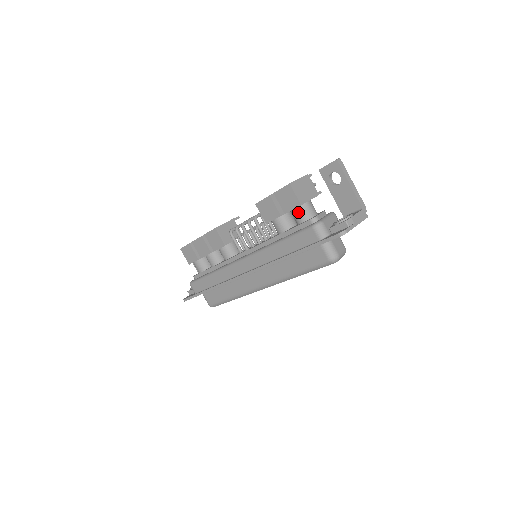
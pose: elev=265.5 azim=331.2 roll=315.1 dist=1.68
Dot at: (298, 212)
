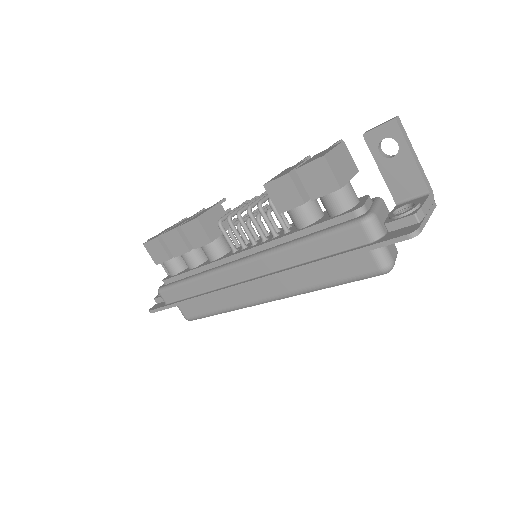
Dot at: (333, 198)
